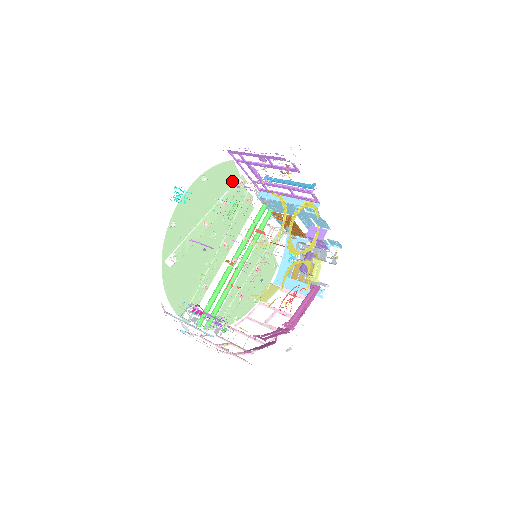
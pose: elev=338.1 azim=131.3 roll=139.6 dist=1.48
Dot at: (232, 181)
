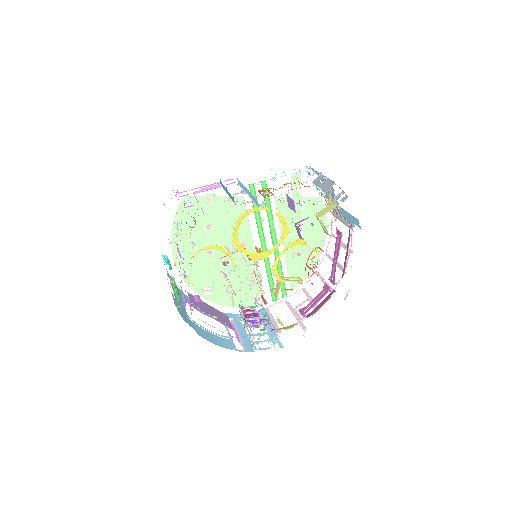
Dot at: (201, 206)
